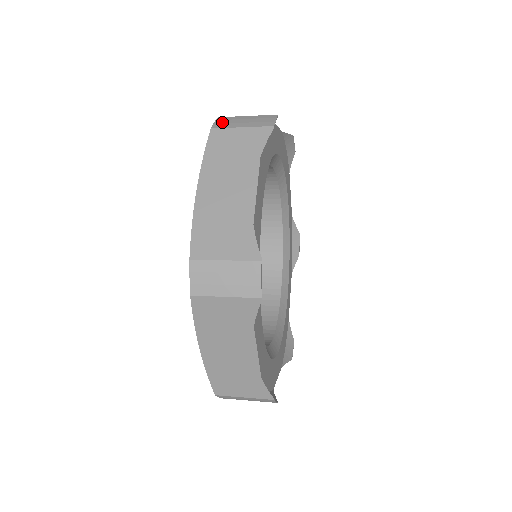
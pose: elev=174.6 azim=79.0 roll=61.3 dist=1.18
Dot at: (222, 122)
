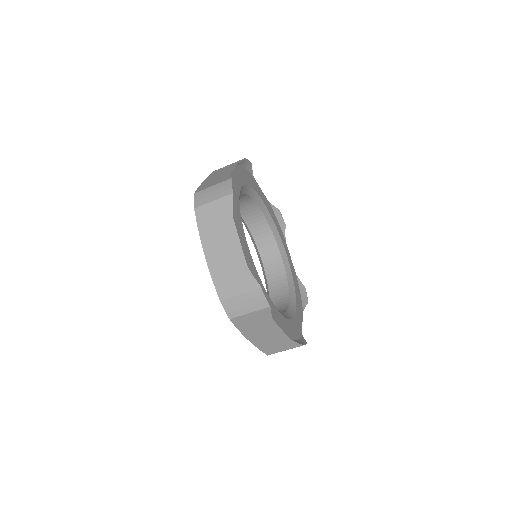
Dot at: occluded
